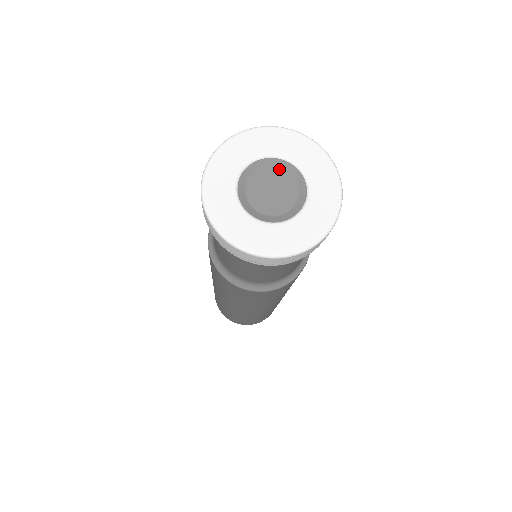
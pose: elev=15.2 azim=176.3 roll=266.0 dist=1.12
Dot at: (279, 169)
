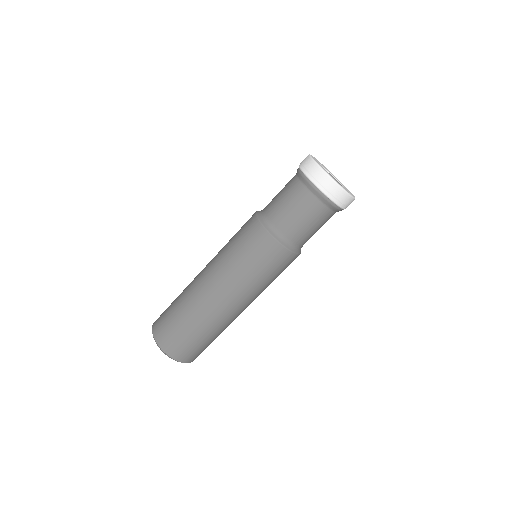
Dot at: occluded
